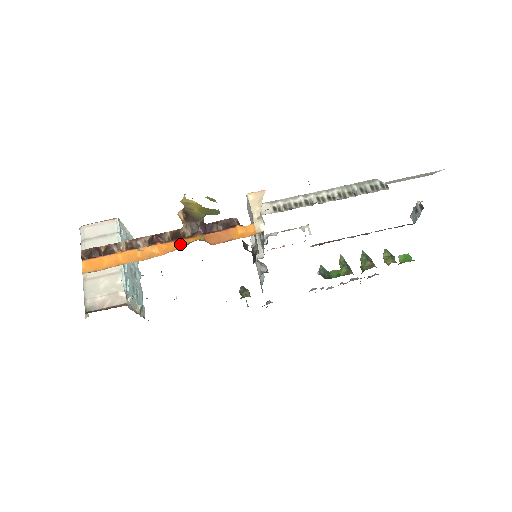
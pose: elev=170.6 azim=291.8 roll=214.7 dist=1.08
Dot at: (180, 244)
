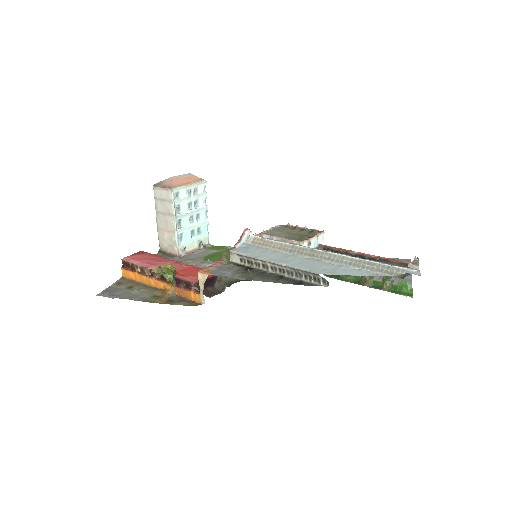
Dot at: (163, 285)
